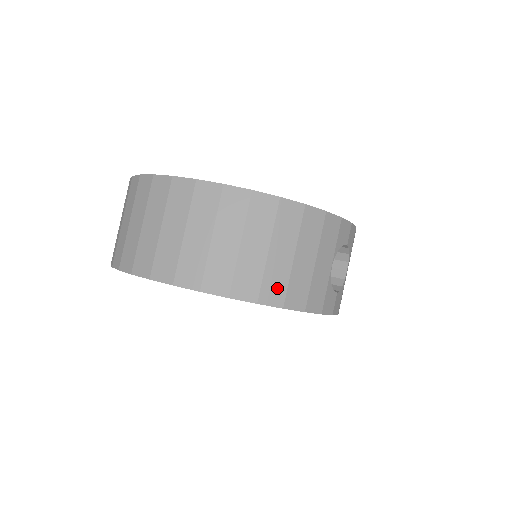
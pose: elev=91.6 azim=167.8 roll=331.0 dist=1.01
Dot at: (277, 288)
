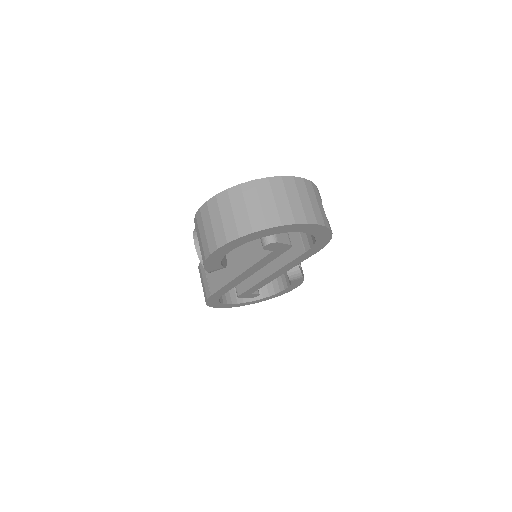
Dot at: (311, 216)
